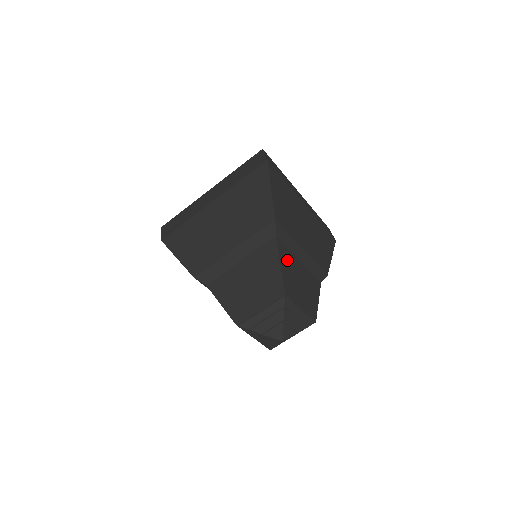
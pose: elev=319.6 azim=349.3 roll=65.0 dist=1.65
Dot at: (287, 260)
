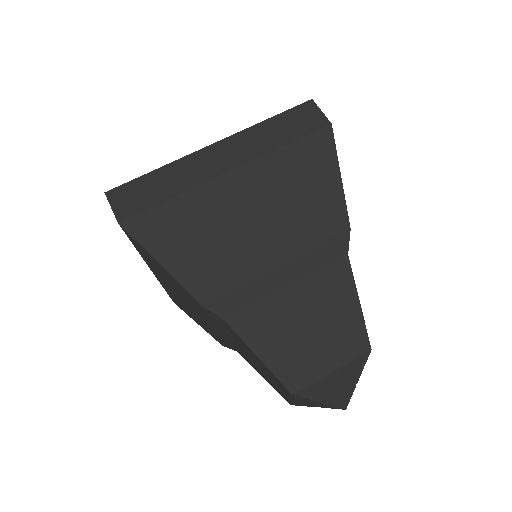
Dot at: (264, 327)
